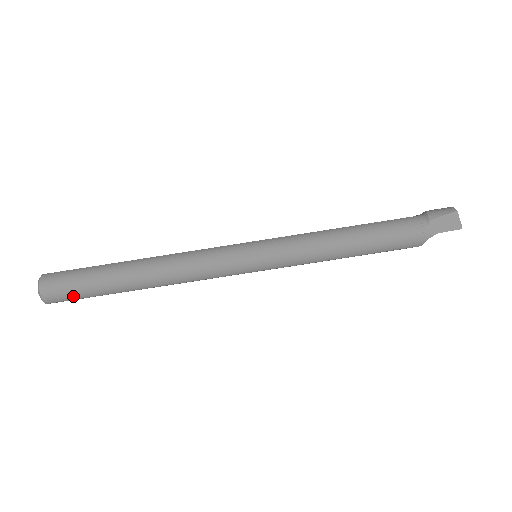
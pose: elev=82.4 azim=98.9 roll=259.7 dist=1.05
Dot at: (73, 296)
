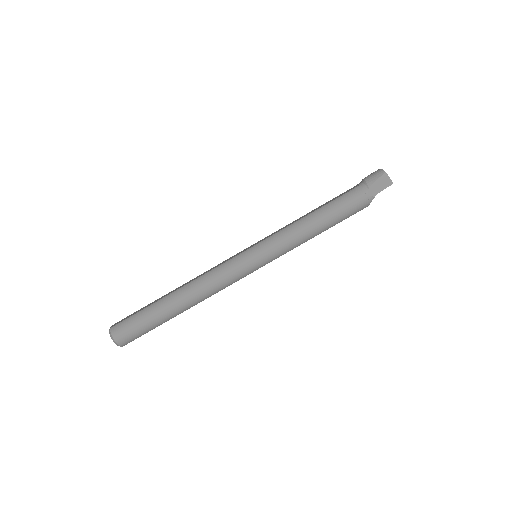
Dot at: (139, 335)
